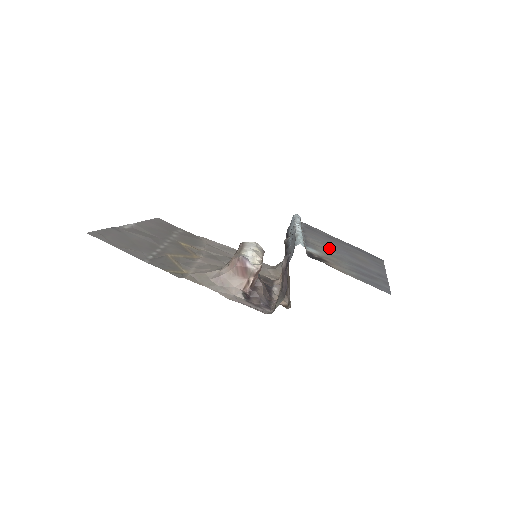
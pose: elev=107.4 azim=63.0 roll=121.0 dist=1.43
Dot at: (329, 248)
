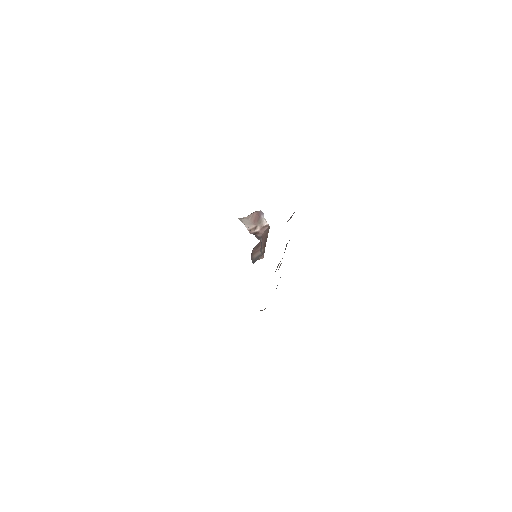
Dot at: occluded
